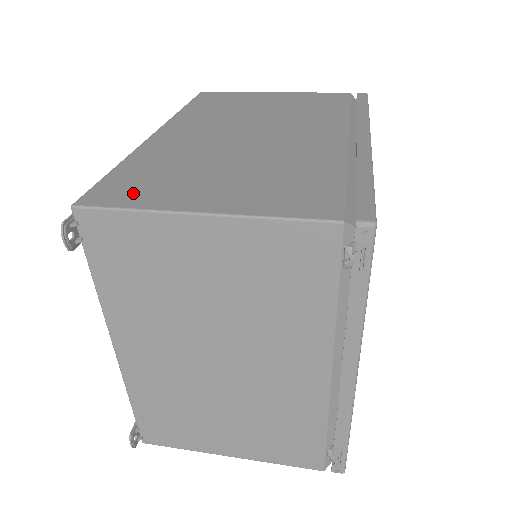
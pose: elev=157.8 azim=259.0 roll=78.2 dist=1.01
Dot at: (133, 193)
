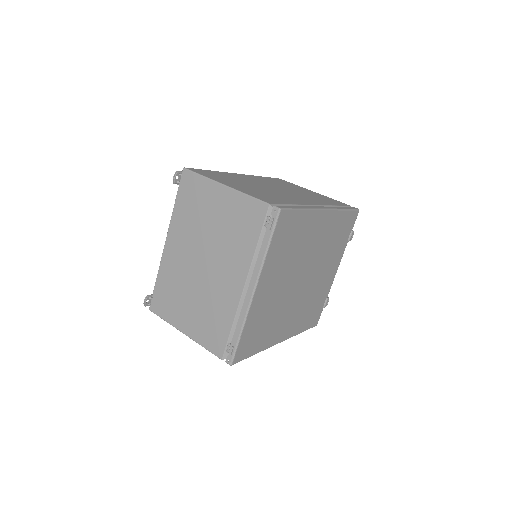
Dot at: (208, 174)
